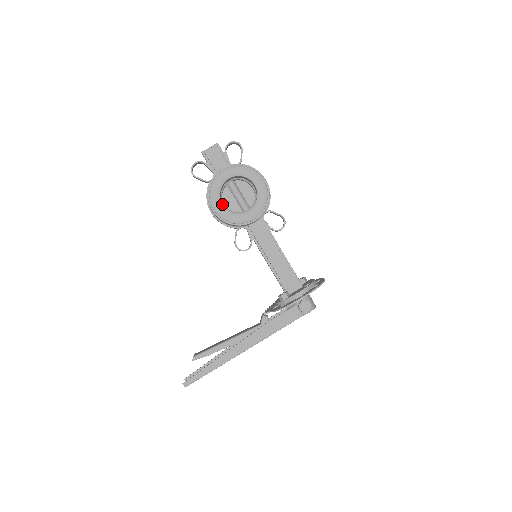
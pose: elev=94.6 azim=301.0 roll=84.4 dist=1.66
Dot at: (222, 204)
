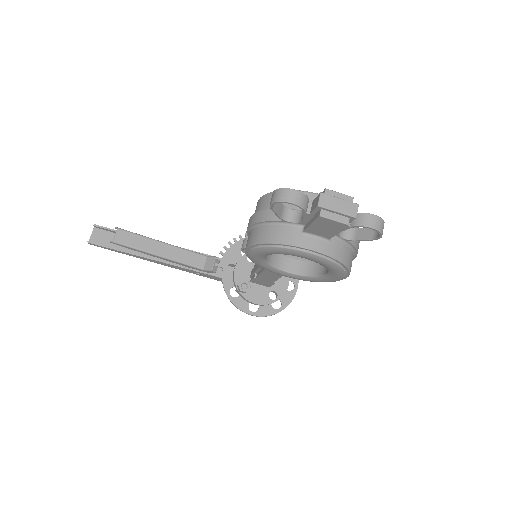
Dot at: (265, 257)
